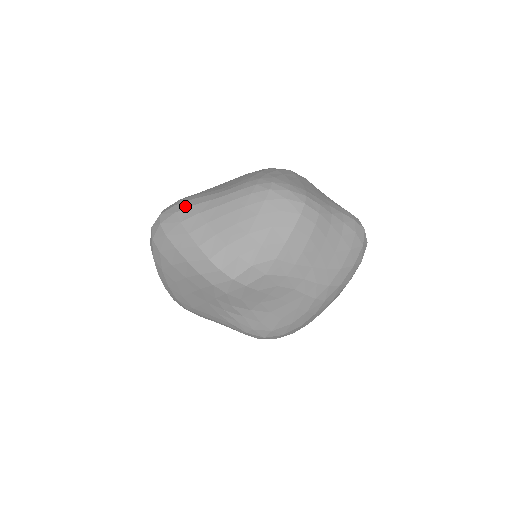
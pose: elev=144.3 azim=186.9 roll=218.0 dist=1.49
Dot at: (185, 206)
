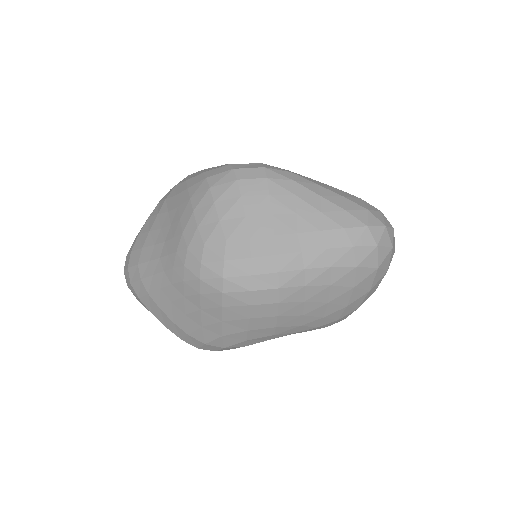
Dot at: (134, 277)
